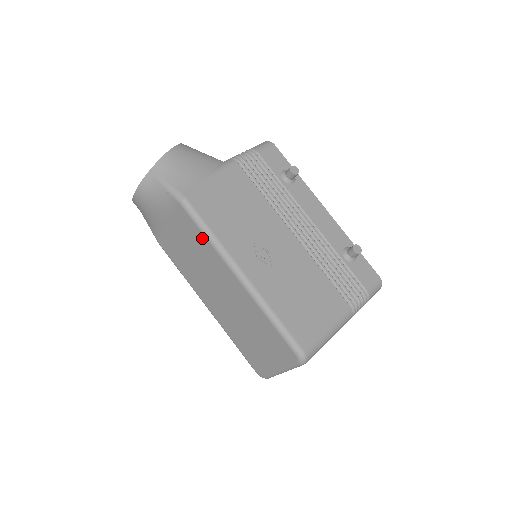
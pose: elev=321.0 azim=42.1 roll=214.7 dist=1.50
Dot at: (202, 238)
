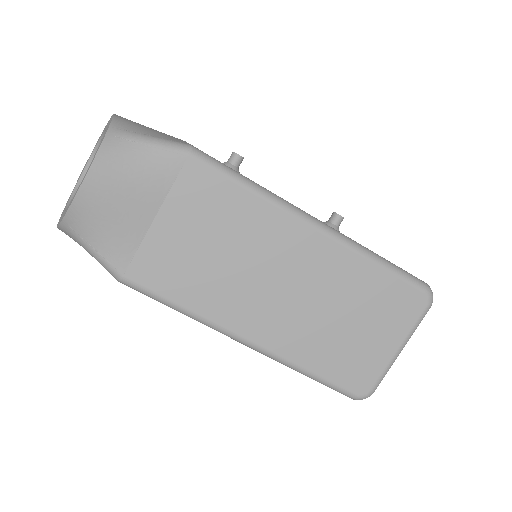
Dot at: (240, 196)
